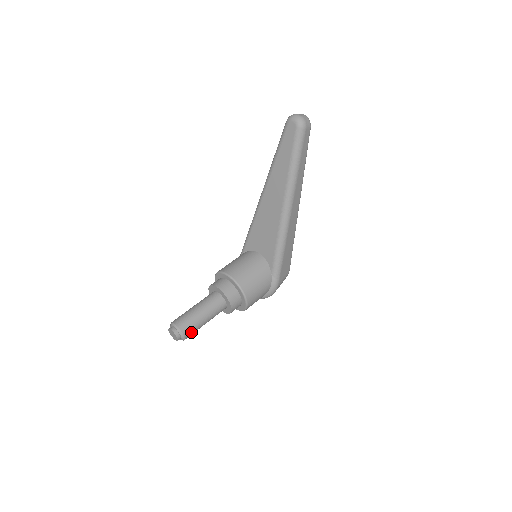
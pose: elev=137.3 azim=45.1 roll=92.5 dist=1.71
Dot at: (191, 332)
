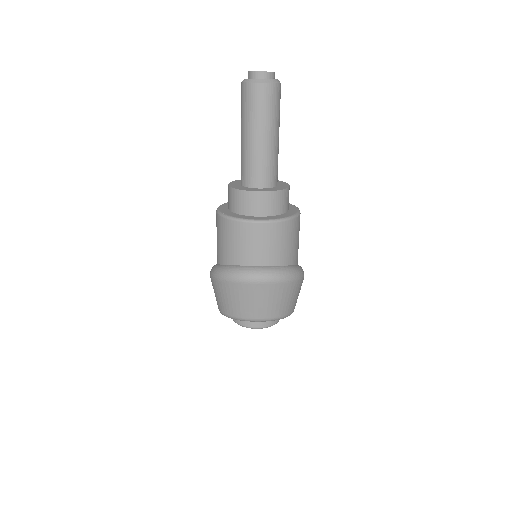
Dot at: (279, 100)
